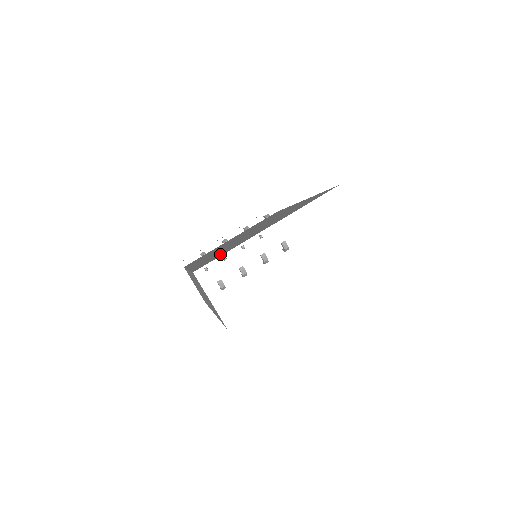
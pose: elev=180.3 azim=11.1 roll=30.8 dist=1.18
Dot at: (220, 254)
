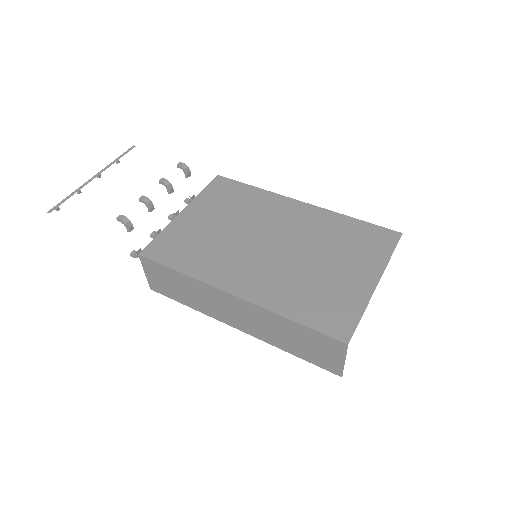
Dot at: (339, 310)
